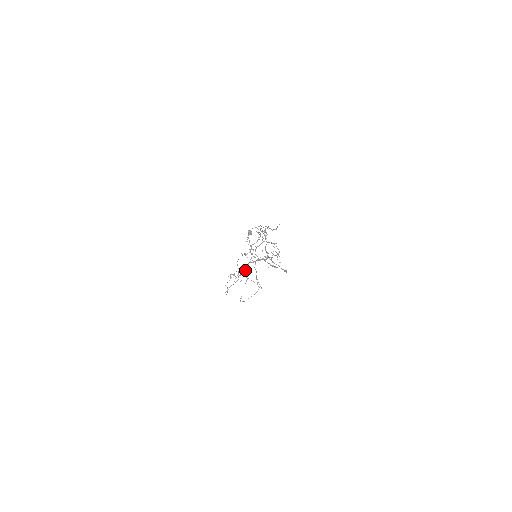
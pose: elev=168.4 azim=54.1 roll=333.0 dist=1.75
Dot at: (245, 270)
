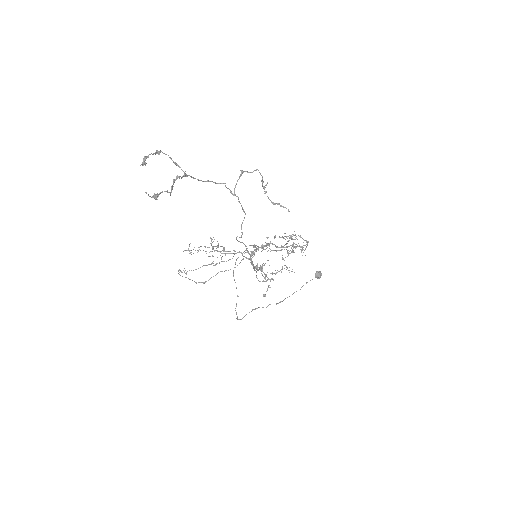
Dot at: occluded
